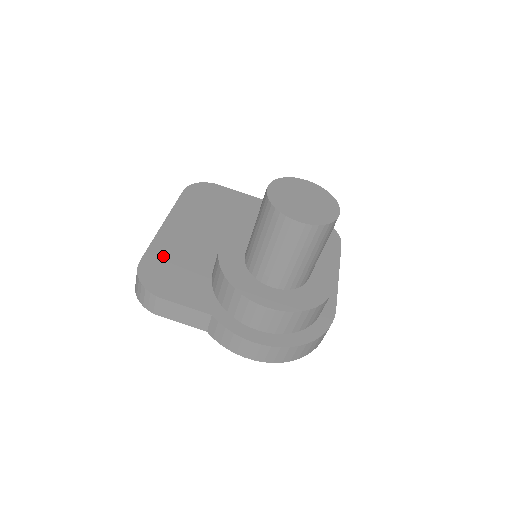
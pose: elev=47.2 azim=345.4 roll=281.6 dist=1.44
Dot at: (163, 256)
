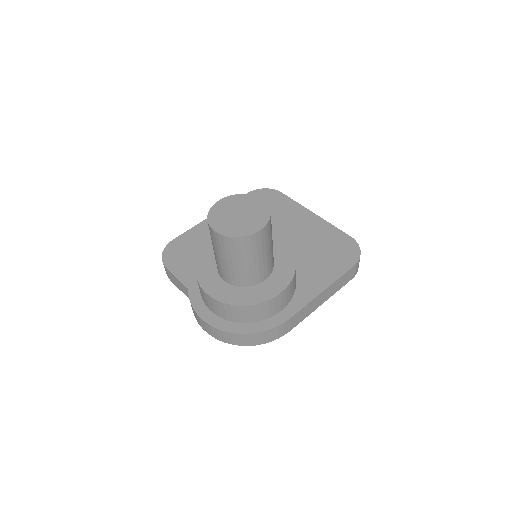
Dot at: (191, 240)
